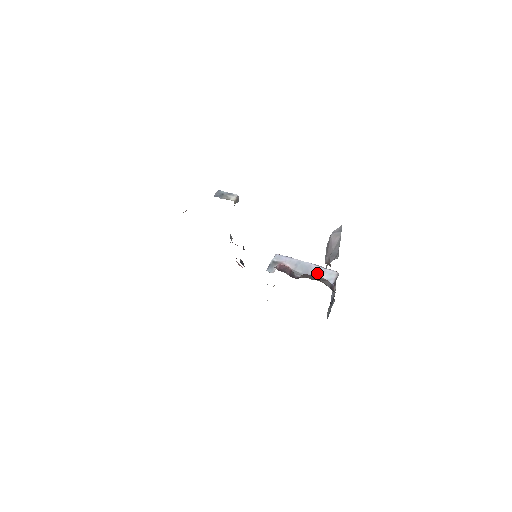
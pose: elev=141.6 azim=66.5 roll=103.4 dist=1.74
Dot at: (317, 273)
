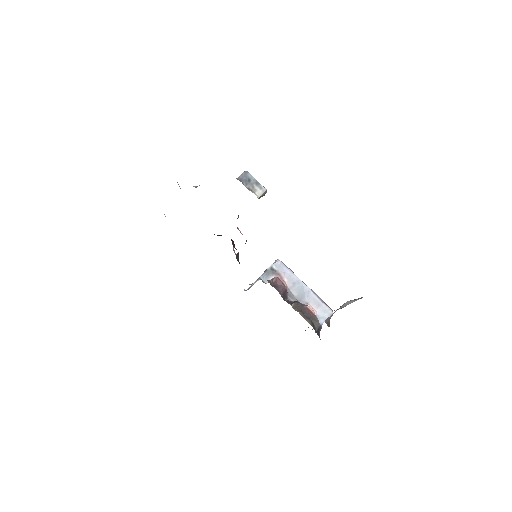
Dot at: (312, 304)
